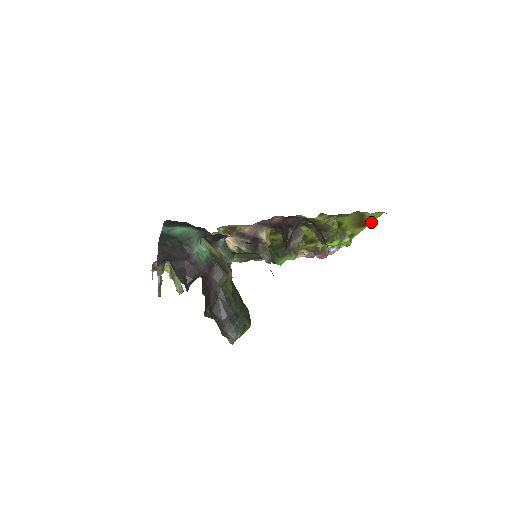
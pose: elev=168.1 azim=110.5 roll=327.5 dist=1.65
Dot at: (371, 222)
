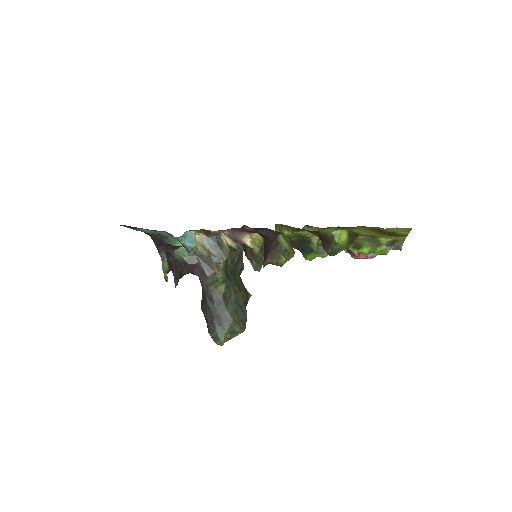
Dot at: (407, 233)
